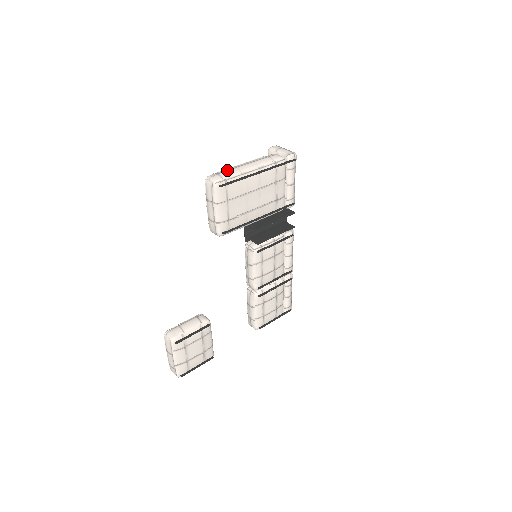
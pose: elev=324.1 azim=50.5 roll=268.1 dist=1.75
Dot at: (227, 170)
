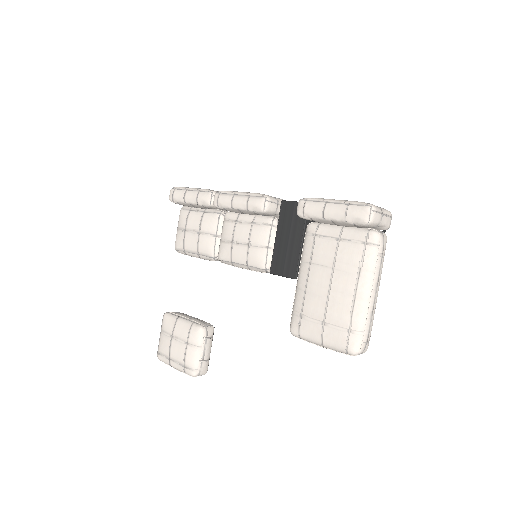
Dot at: (371, 327)
